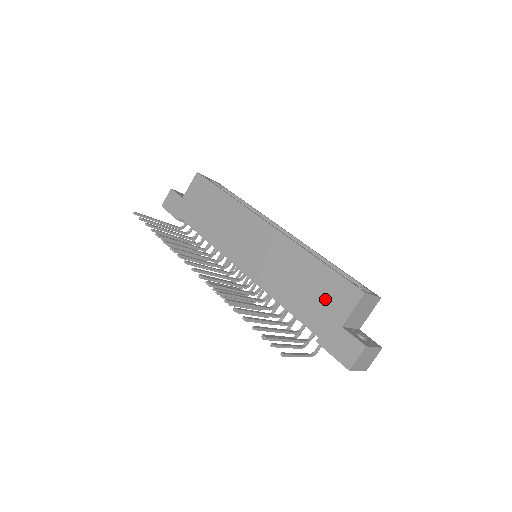
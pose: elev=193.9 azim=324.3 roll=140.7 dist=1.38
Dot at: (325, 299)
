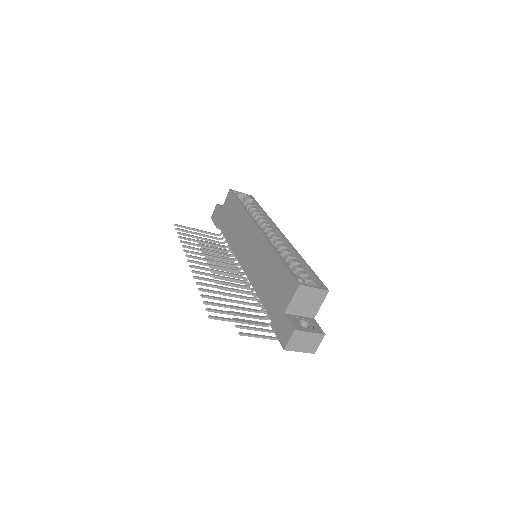
Dot at: (278, 290)
